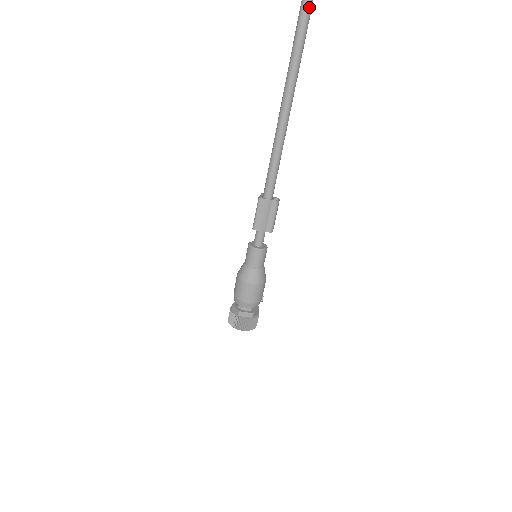
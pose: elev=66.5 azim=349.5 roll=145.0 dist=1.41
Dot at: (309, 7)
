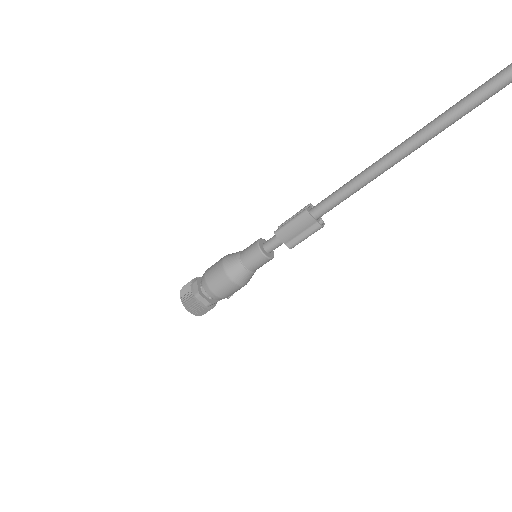
Dot at: out of frame
